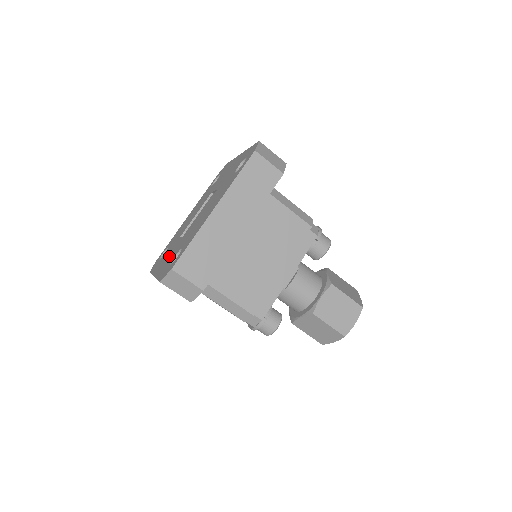
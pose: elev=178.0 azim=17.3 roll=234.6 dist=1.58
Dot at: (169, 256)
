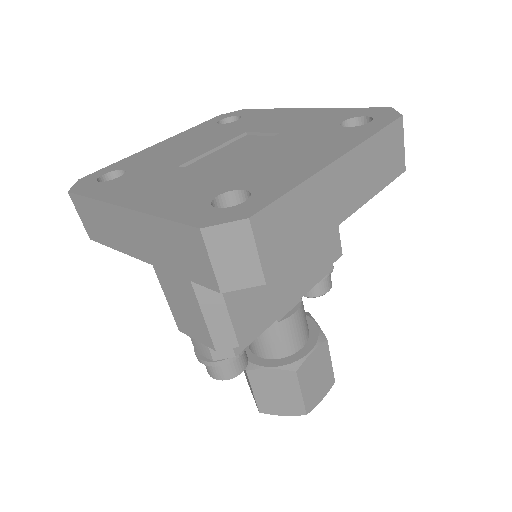
Dot at: (171, 187)
